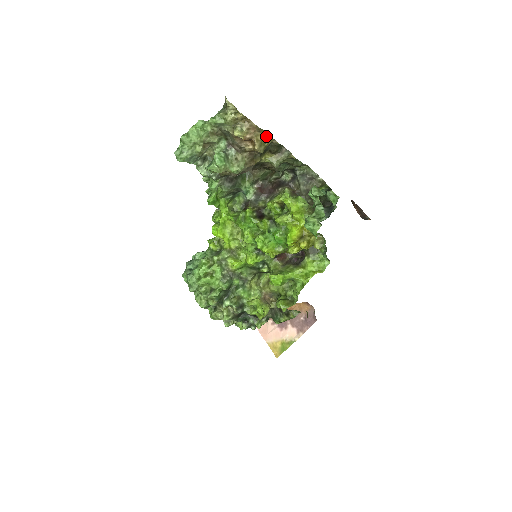
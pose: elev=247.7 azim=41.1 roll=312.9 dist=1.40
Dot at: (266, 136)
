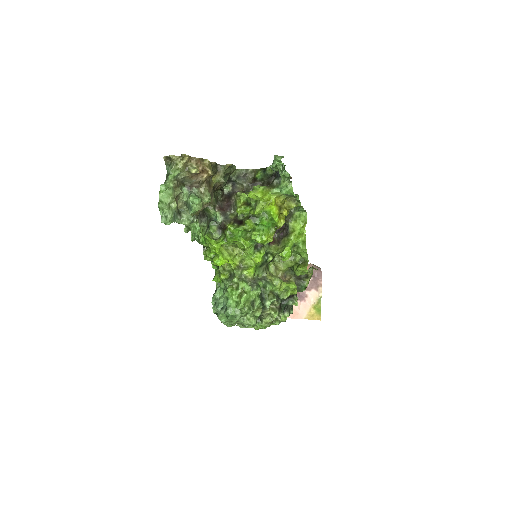
Dot at: occluded
